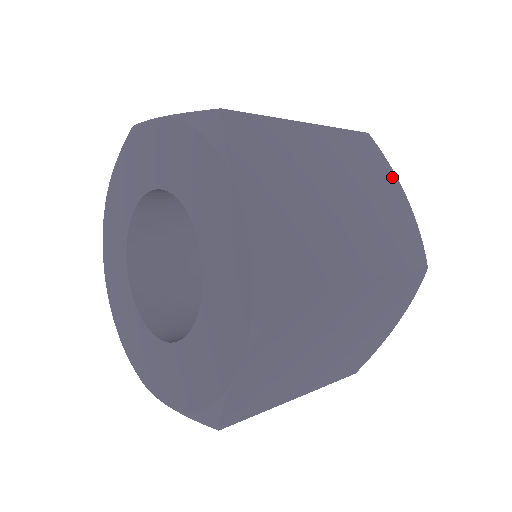
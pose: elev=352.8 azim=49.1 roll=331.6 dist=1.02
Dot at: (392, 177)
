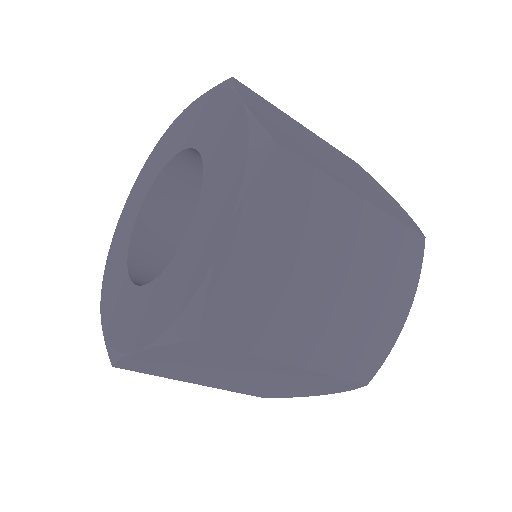
Dot at: occluded
